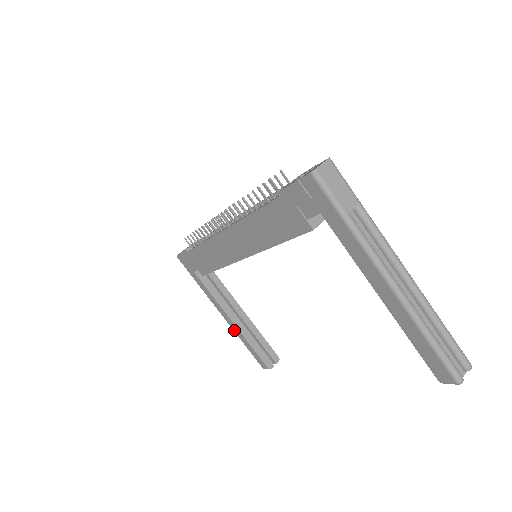
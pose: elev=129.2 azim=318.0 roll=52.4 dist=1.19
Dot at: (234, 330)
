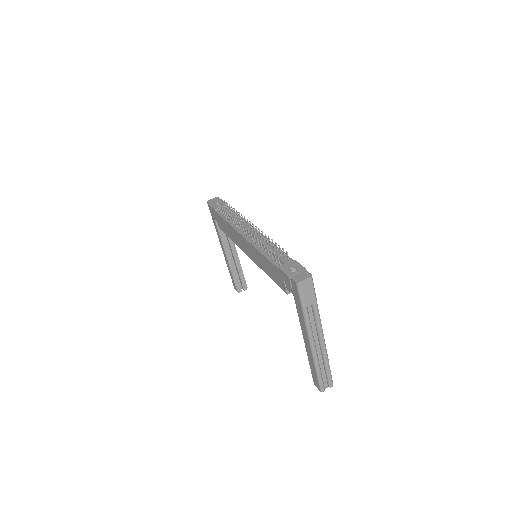
Dot at: (226, 261)
